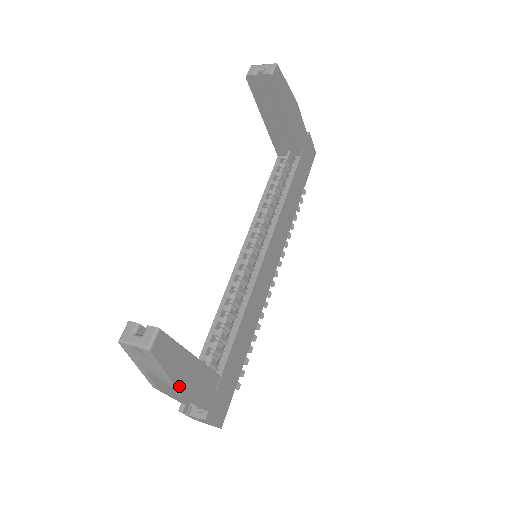
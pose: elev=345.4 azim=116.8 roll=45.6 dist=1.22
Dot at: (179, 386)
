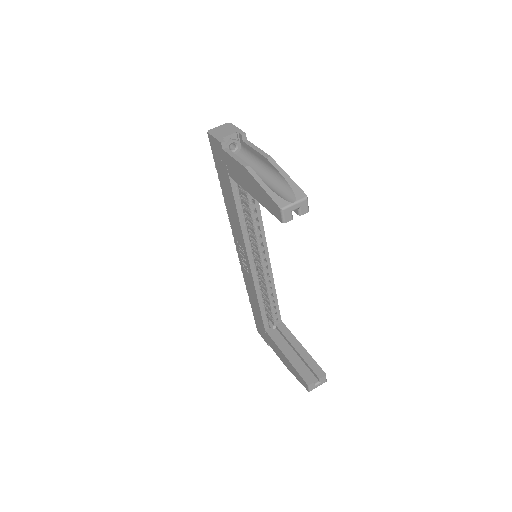
Dot at: occluded
